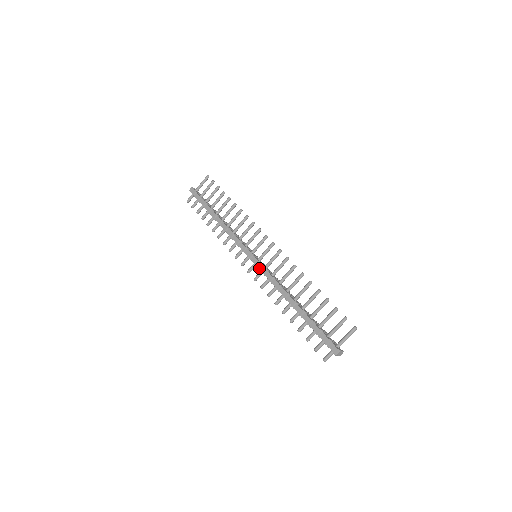
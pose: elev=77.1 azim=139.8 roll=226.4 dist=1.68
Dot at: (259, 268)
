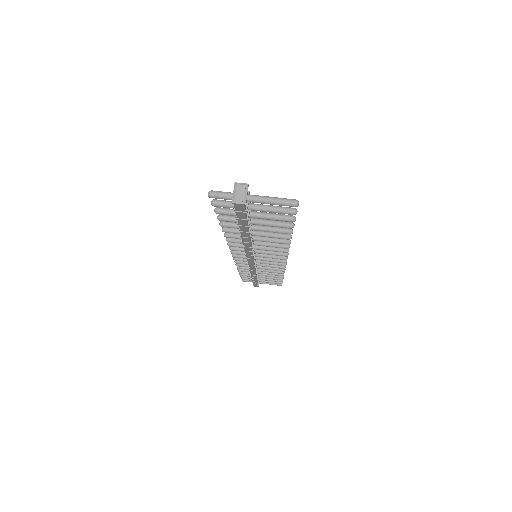
Dot at: occluded
